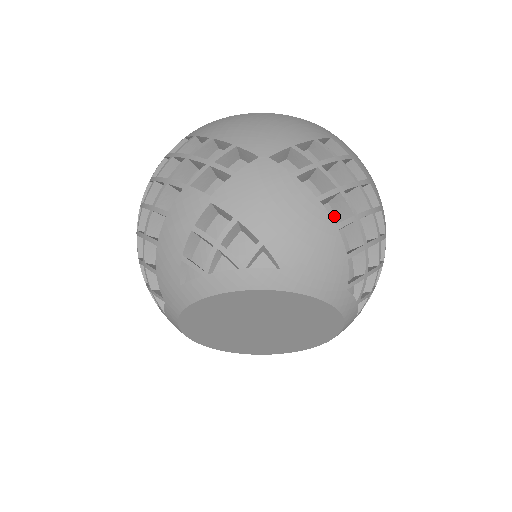
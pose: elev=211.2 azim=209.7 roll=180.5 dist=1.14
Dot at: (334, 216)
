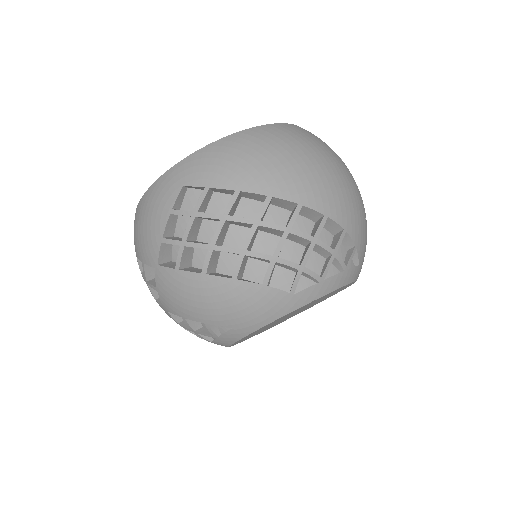
Dot at: (234, 256)
